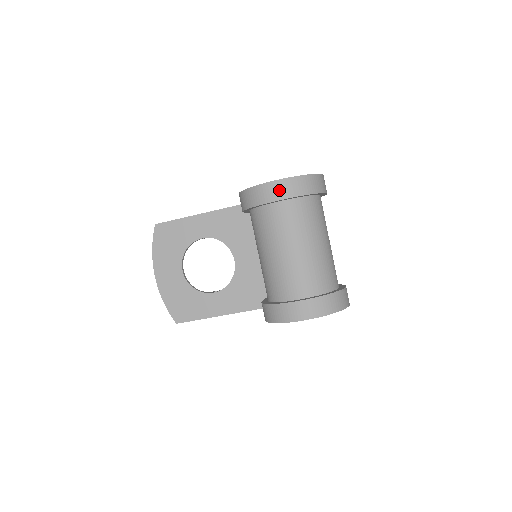
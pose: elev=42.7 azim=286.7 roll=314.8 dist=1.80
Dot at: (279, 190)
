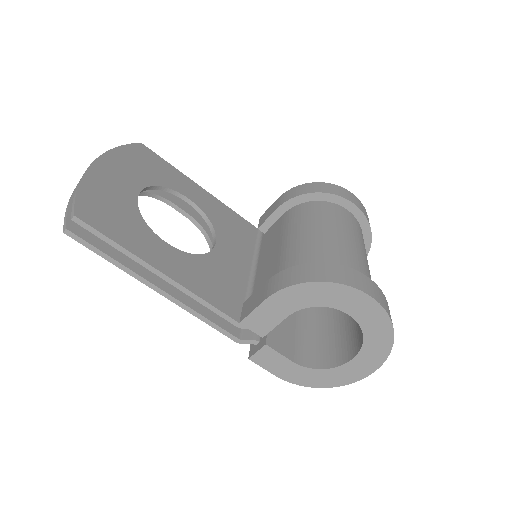
Dot at: (357, 202)
